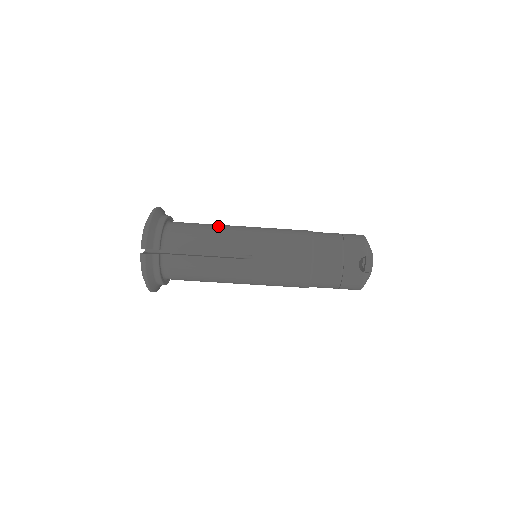
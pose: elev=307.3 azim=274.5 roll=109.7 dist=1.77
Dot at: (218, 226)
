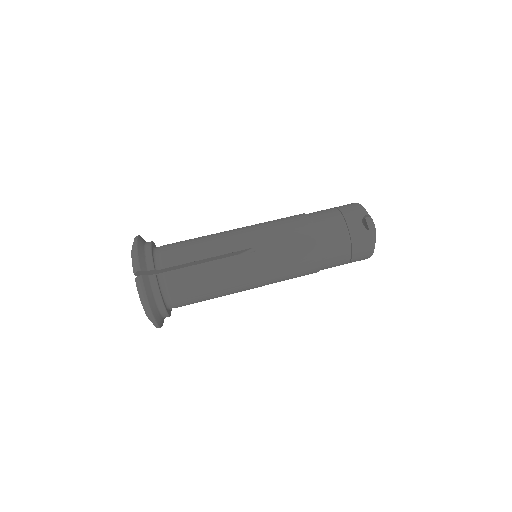
Dot at: (208, 235)
